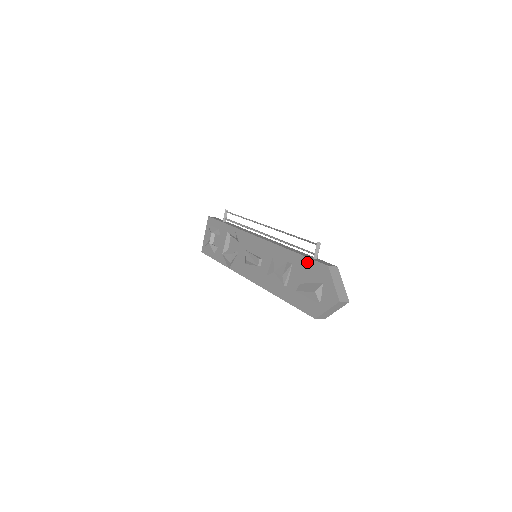
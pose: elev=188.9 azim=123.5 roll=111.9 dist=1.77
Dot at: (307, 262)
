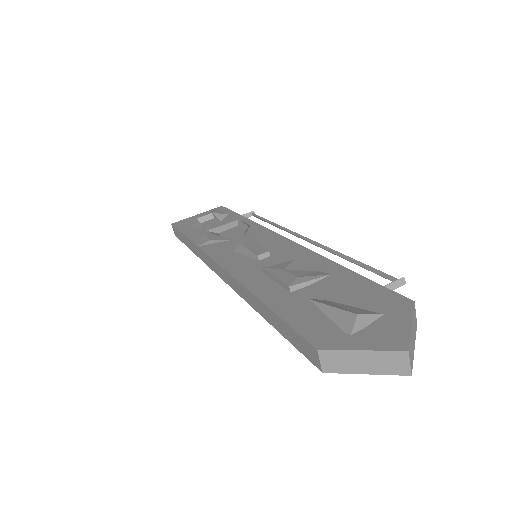
Dot at: (366, 283)
